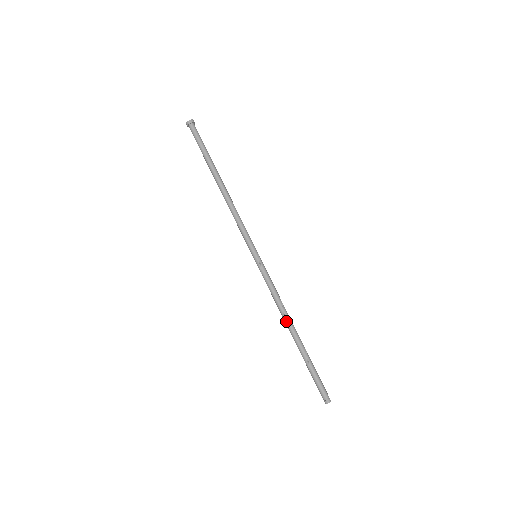
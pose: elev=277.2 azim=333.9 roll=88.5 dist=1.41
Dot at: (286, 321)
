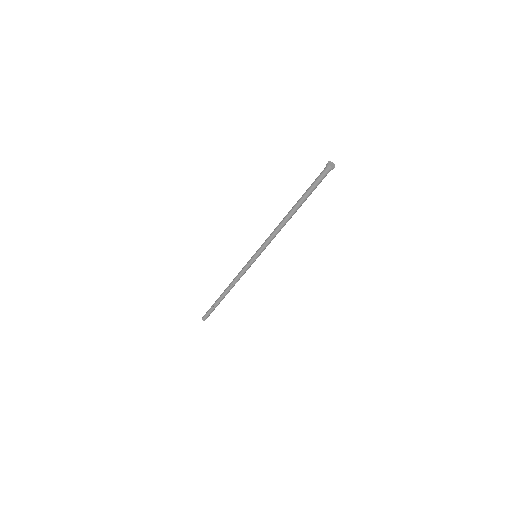
Dot at: (229, 288)
